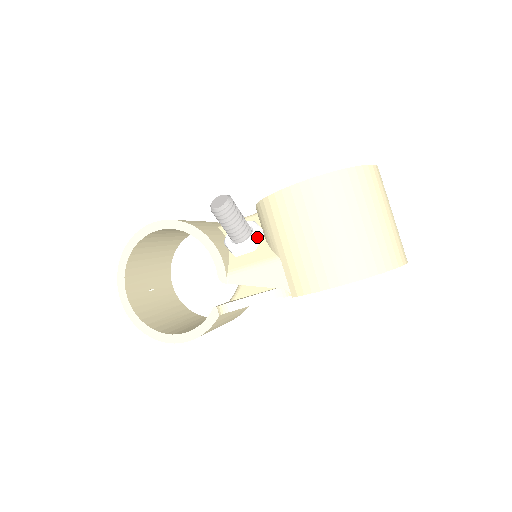
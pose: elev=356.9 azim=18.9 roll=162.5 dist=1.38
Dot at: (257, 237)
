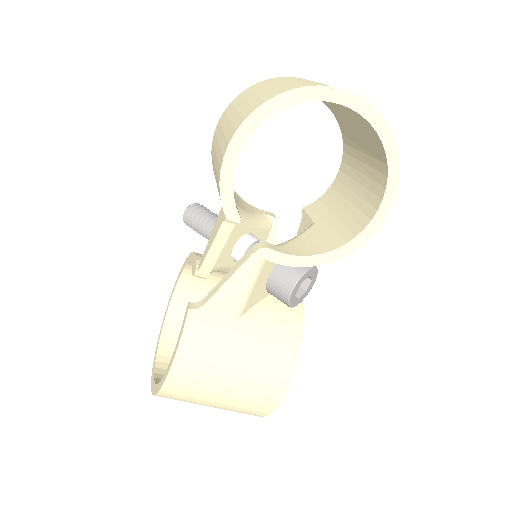
Dot at: occluded
